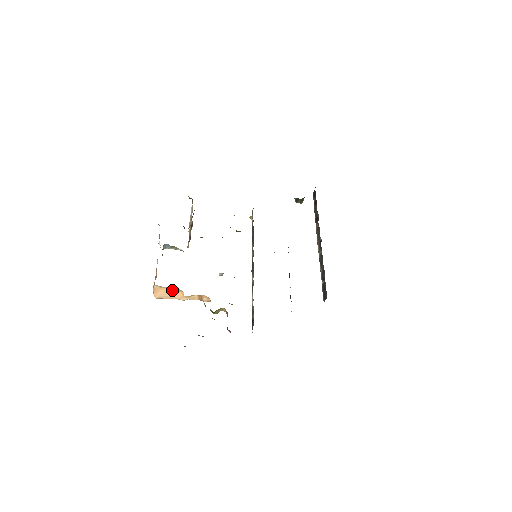
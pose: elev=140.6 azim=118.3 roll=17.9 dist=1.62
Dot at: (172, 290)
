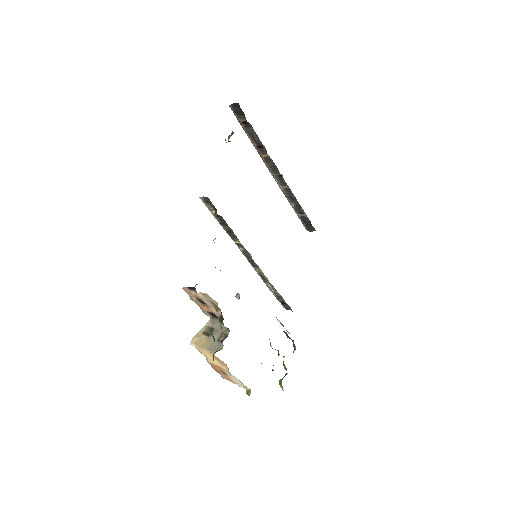
Dot at: occluded
